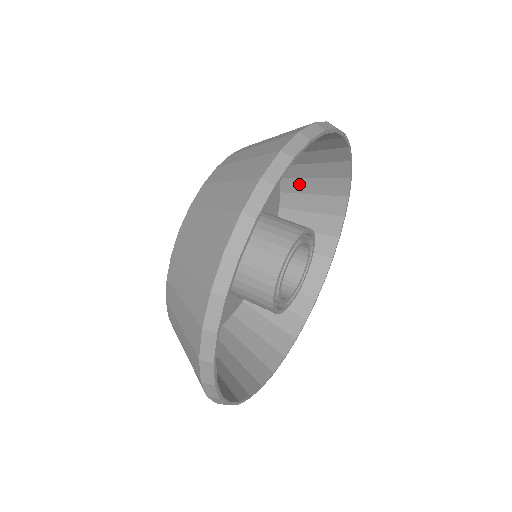
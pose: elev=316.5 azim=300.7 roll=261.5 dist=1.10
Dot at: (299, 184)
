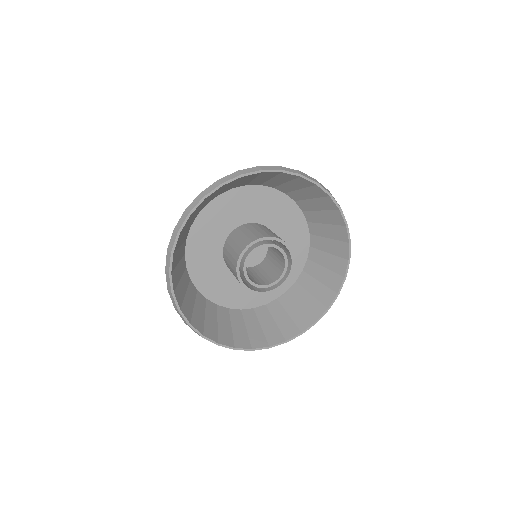
Dot at: (307, 204)
